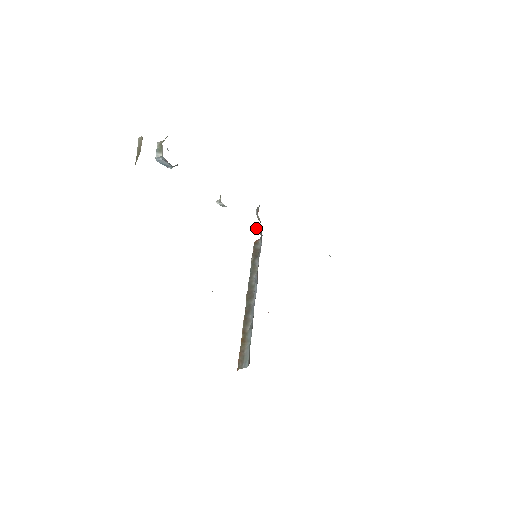
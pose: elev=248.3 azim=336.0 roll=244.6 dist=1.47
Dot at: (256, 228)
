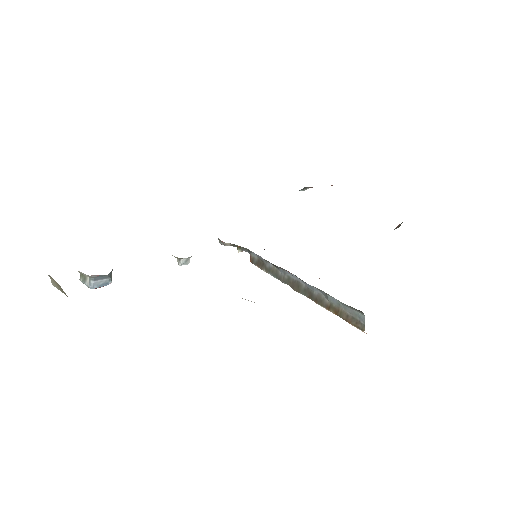
Dot at: occluded
